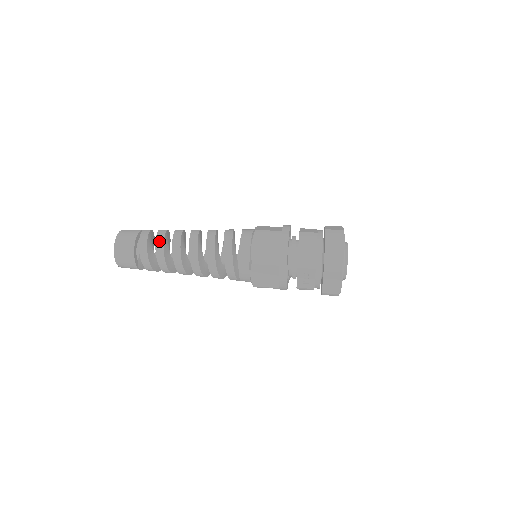
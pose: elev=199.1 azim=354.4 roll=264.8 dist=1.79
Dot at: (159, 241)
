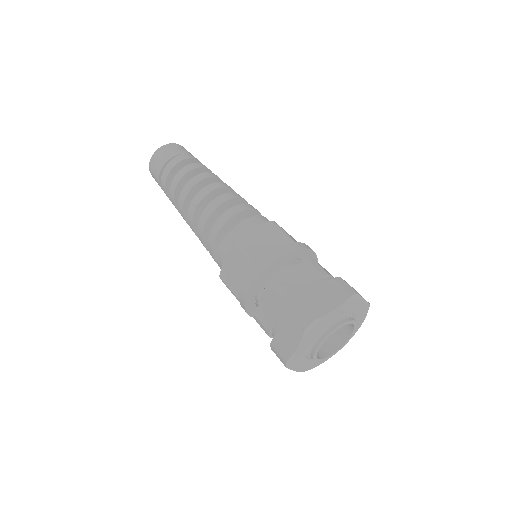
Dot at: (172, 186)
